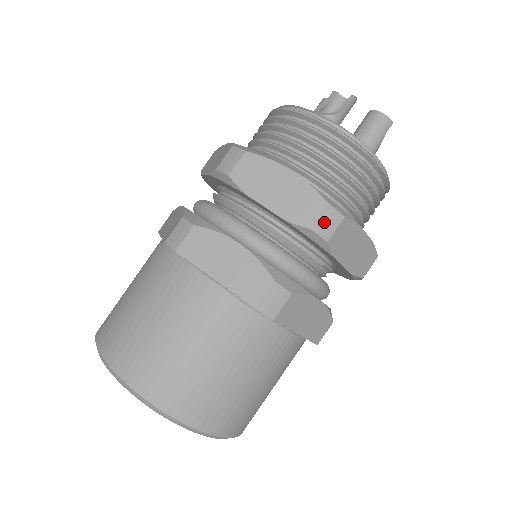
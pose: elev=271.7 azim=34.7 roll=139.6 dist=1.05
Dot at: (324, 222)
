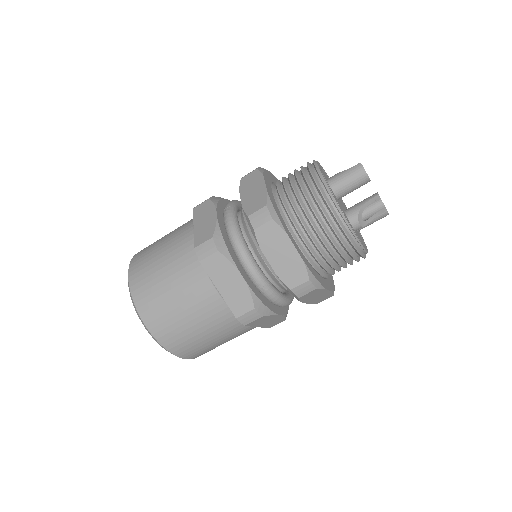
Dot at: occluded
